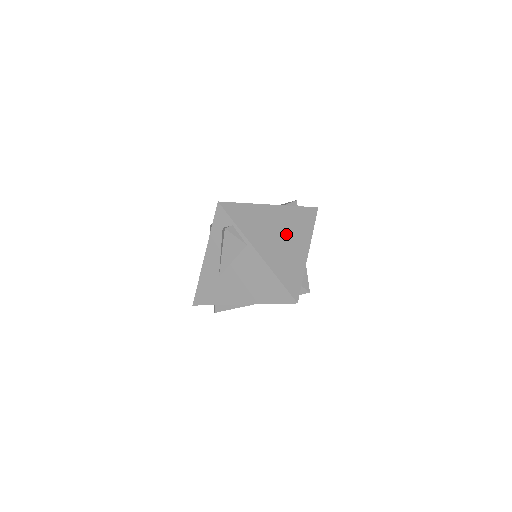
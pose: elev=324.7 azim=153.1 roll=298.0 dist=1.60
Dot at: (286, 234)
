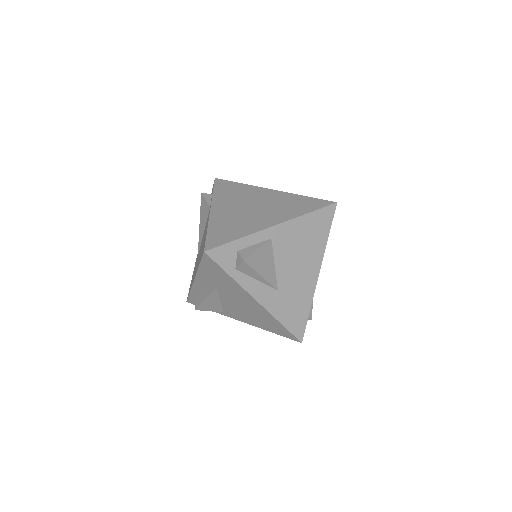
Dot at: (262, 208)
